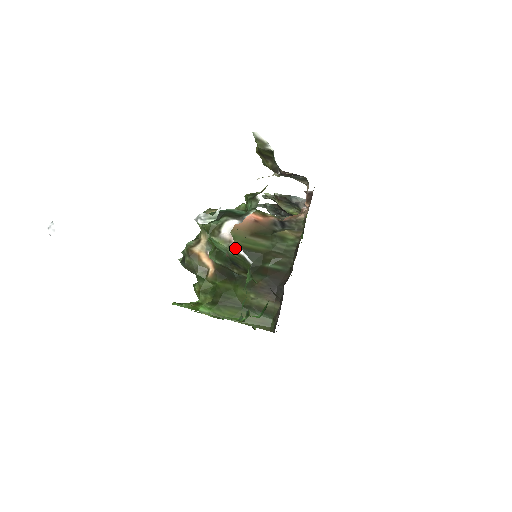
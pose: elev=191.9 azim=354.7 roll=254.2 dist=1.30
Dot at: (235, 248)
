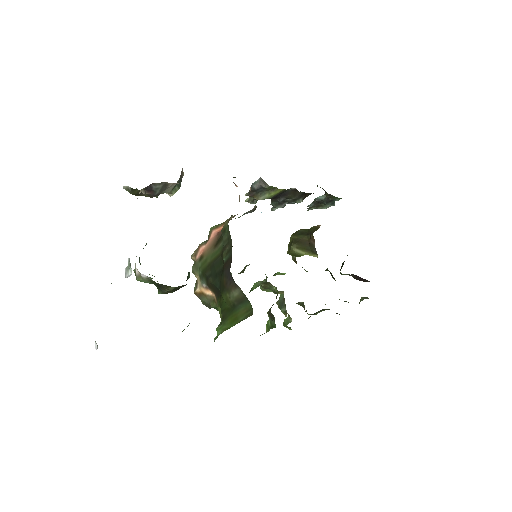
Dot at: (143, 276)
